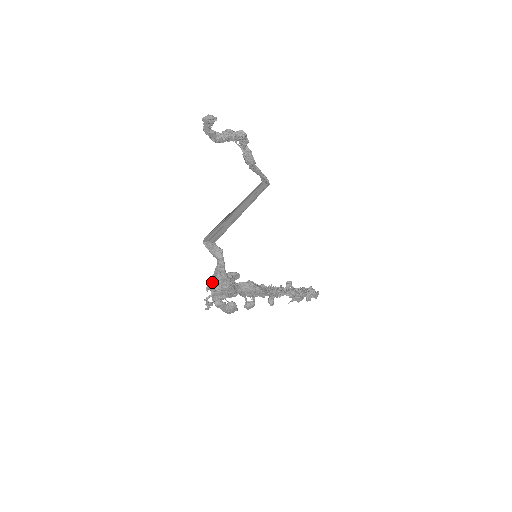
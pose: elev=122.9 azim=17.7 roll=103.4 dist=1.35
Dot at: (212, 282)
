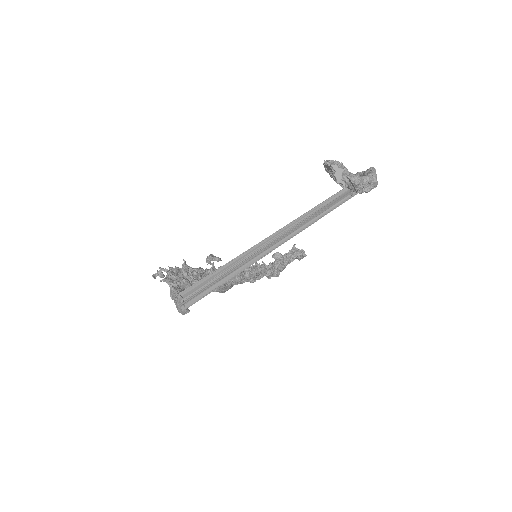
Dot at: (172, 282)
